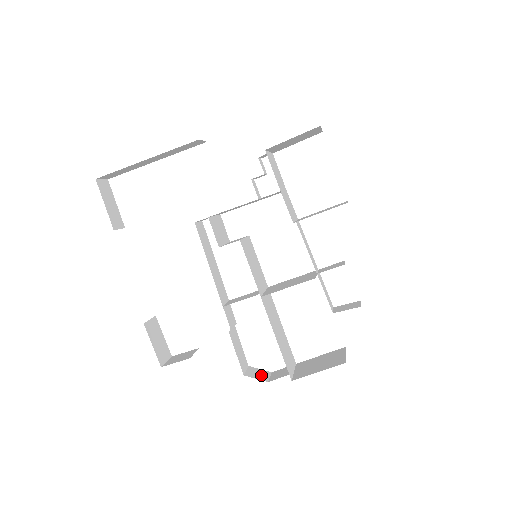
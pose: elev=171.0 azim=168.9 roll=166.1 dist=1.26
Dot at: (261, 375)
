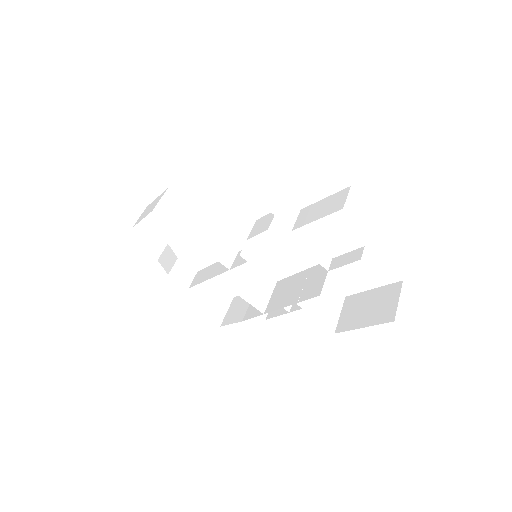
Dot at: (169, 262)
